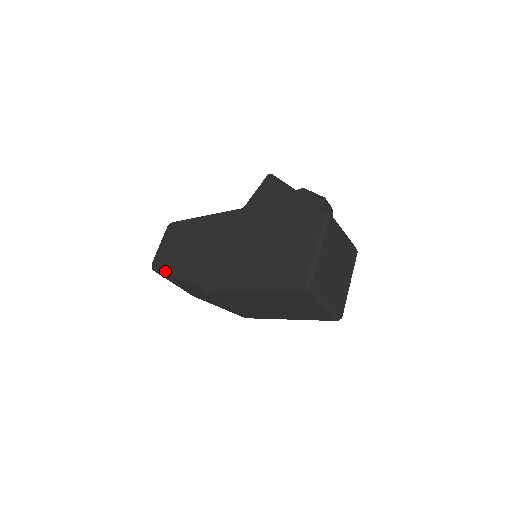
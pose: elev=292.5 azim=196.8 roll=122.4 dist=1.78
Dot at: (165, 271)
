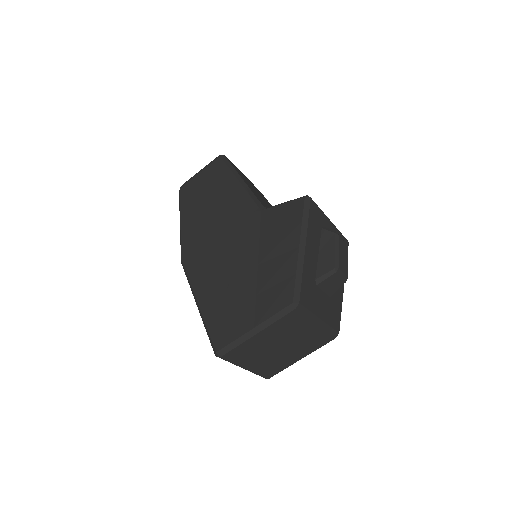
Dot at: (180, 205)
